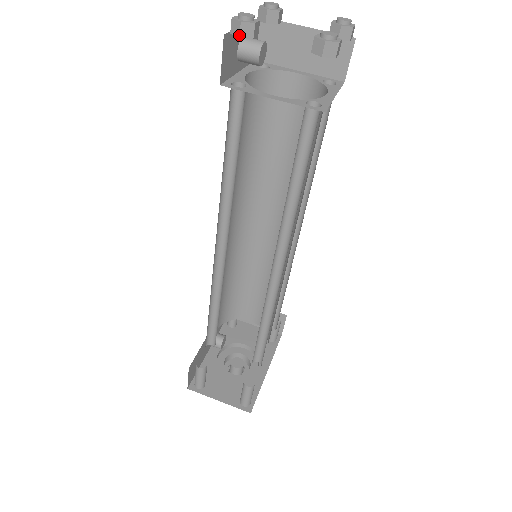
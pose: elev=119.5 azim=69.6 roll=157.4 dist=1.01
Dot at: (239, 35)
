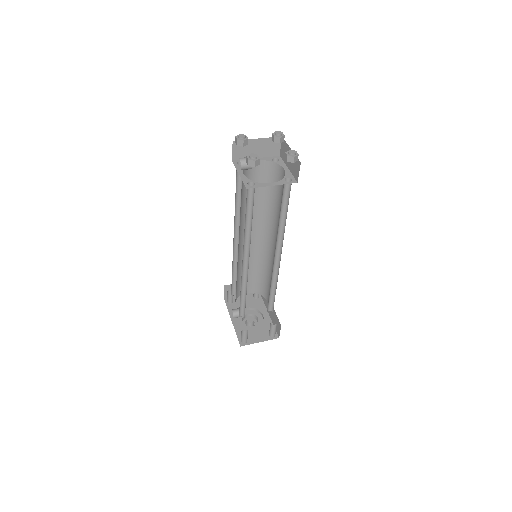
Dot at: (255, 166)
